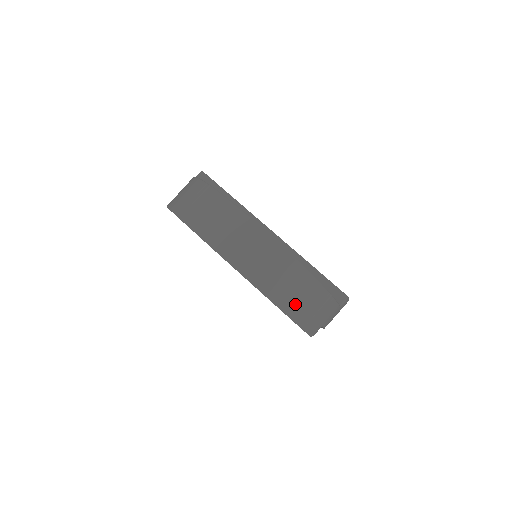
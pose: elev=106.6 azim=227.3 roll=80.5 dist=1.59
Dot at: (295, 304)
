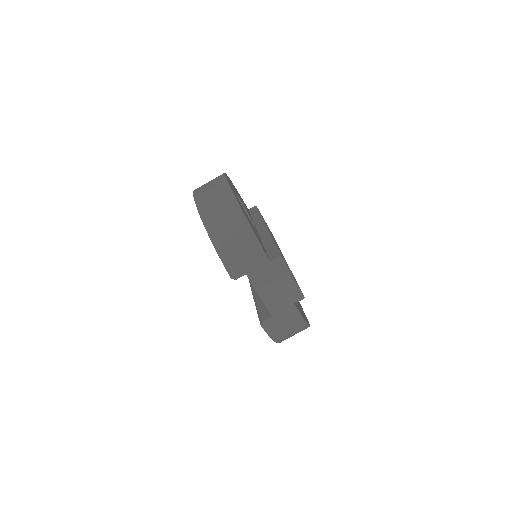
Dot at: (217, 225)
